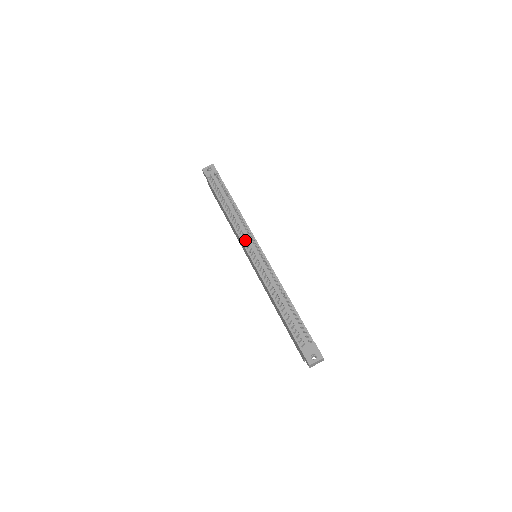
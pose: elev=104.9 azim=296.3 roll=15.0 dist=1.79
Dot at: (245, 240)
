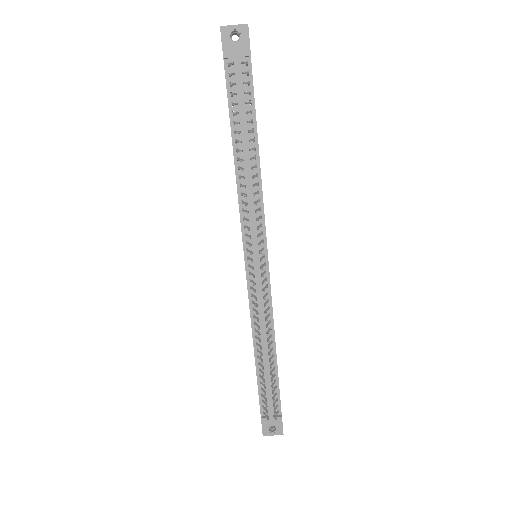
Dot at: (249, 233)
